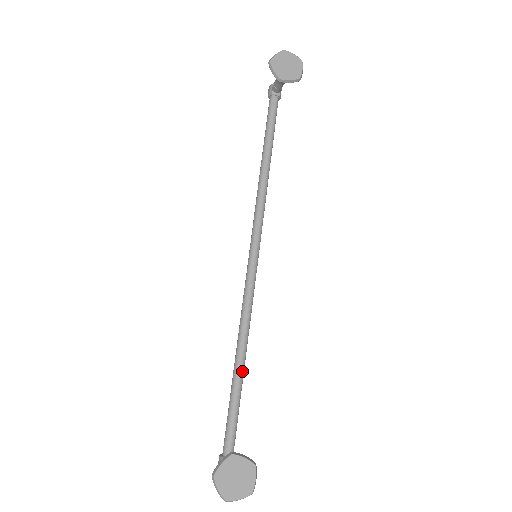
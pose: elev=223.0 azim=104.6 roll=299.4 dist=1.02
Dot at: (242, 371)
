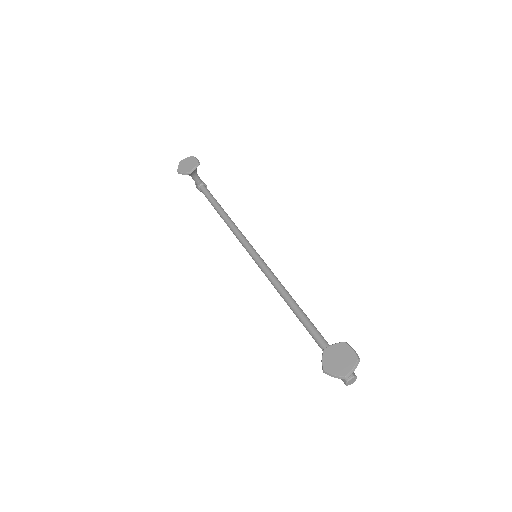
Dot at: (305, 317)
